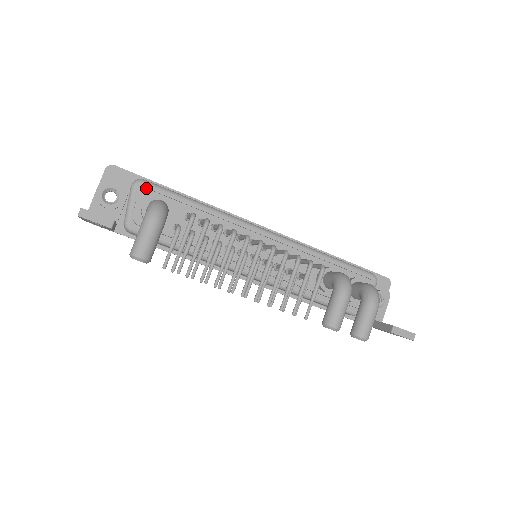
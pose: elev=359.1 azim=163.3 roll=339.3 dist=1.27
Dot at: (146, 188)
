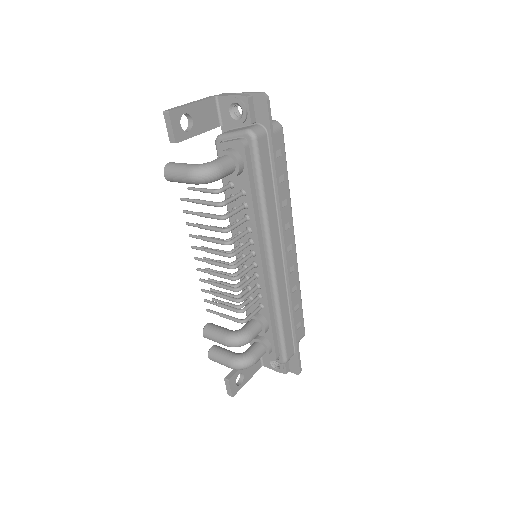
Dot at: (251, 144)
